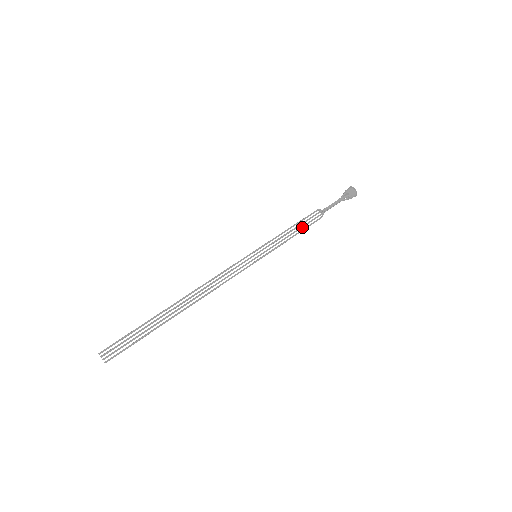
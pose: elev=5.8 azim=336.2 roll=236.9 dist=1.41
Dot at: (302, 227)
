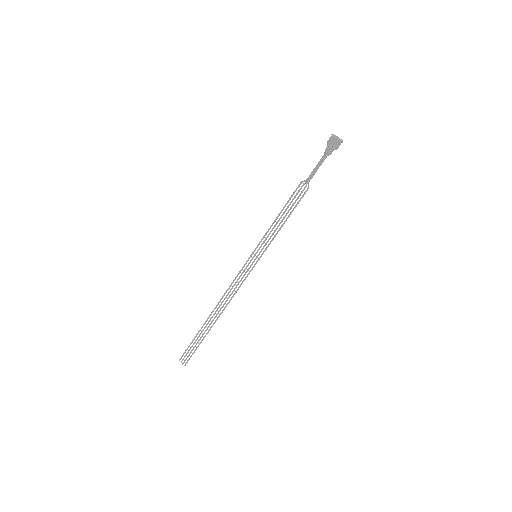
Dot at: (290, 209)
